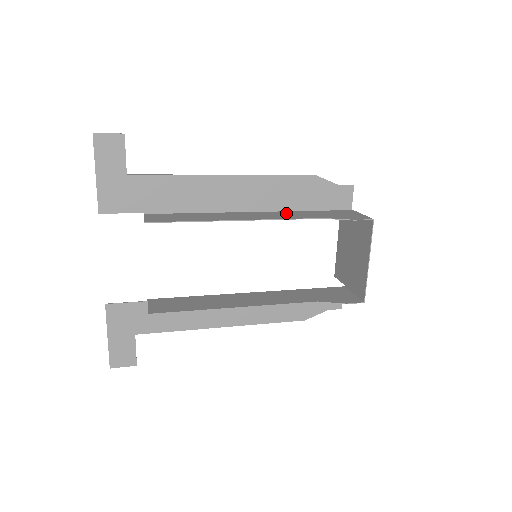
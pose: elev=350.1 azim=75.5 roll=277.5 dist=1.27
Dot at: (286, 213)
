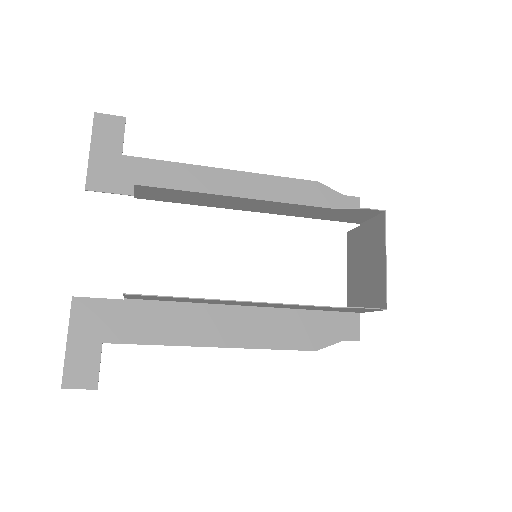
Dot at: (289, 211)
